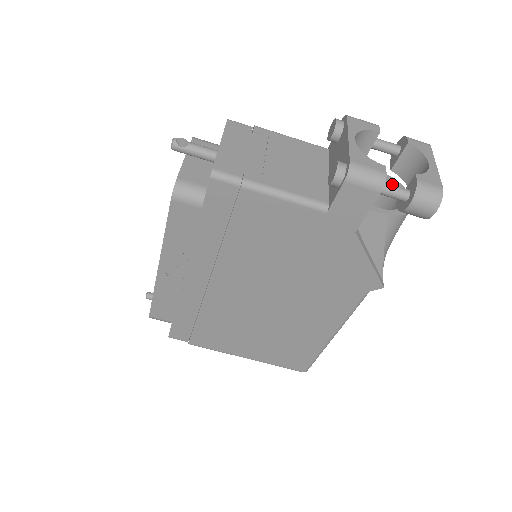
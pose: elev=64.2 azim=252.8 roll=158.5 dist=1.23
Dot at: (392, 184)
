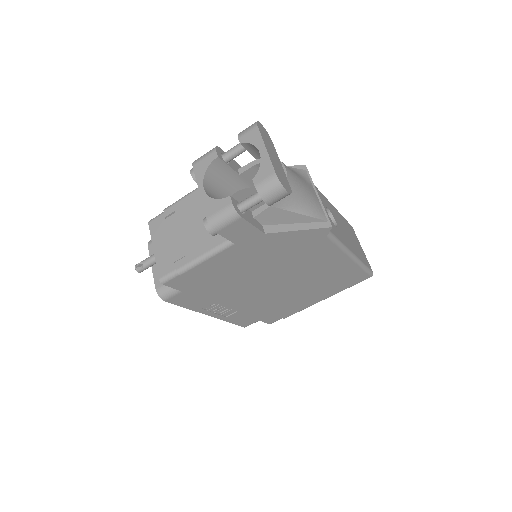
Dot at: occluded
